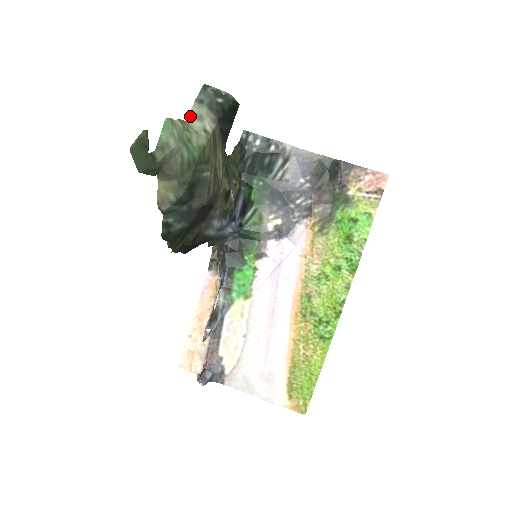
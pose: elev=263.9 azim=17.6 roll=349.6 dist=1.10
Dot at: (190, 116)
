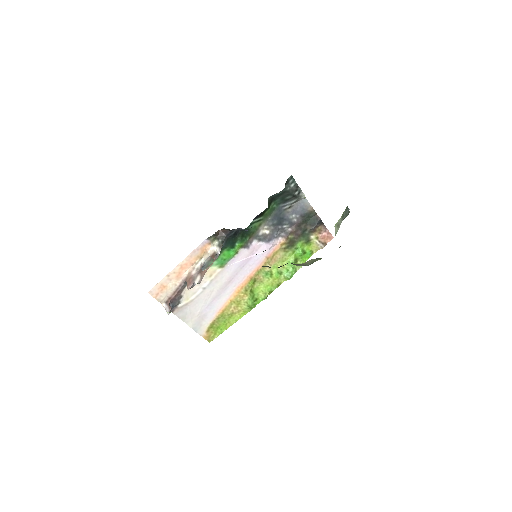
Dot at: (336, 224)
